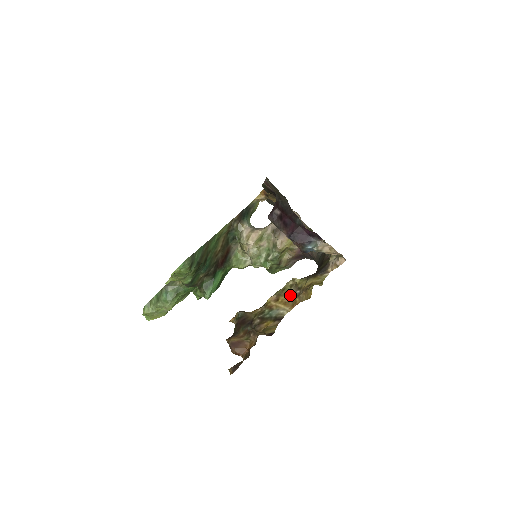
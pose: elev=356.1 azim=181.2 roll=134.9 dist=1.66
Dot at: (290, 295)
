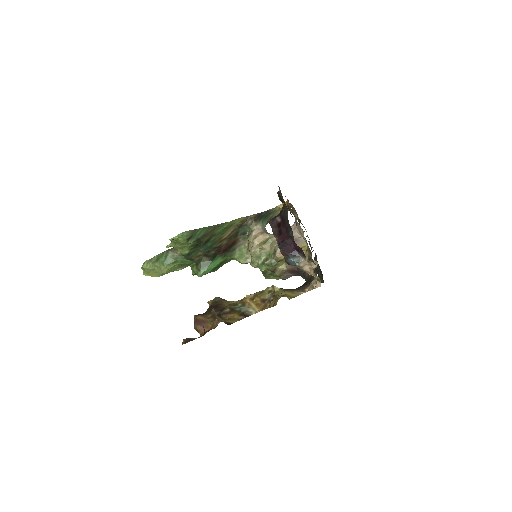
Dot at: (265, 299)
